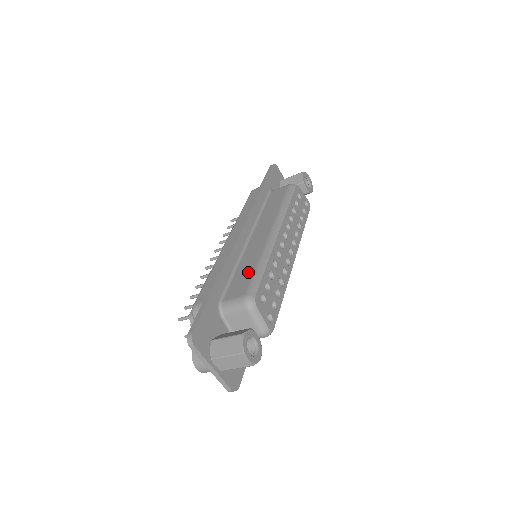
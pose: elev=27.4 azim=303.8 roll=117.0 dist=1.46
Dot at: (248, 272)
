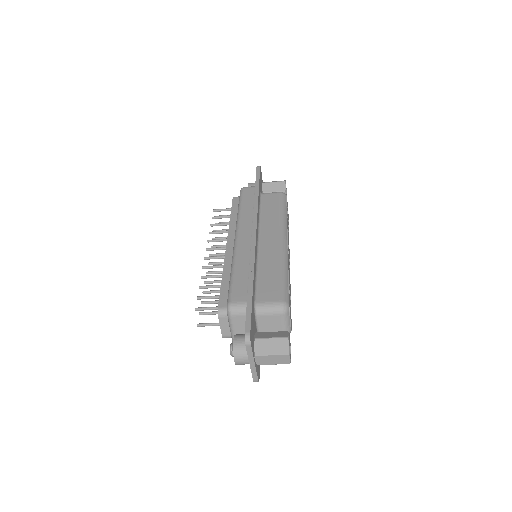
Dot at: (274, 277)
